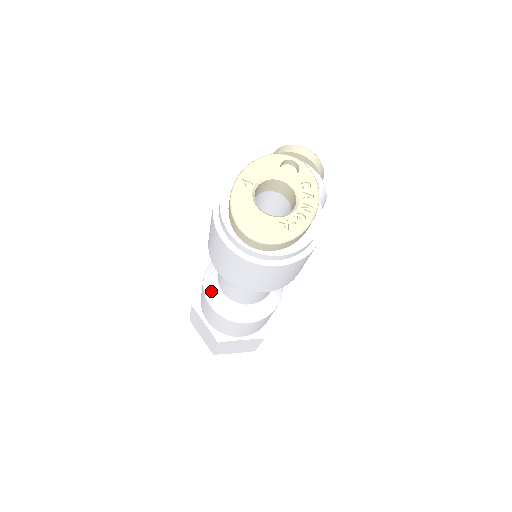
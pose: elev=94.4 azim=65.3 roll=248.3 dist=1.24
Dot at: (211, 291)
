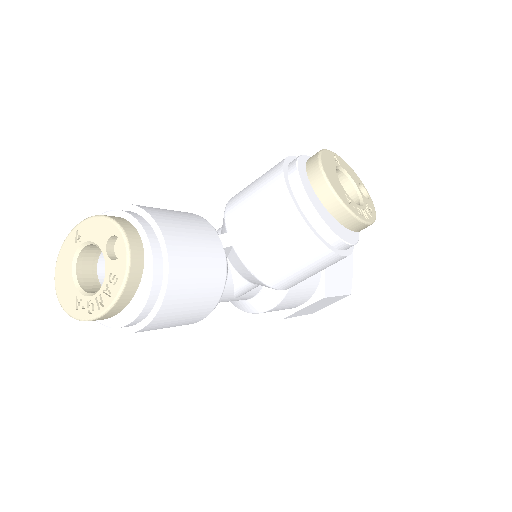
Dot at: occluded
